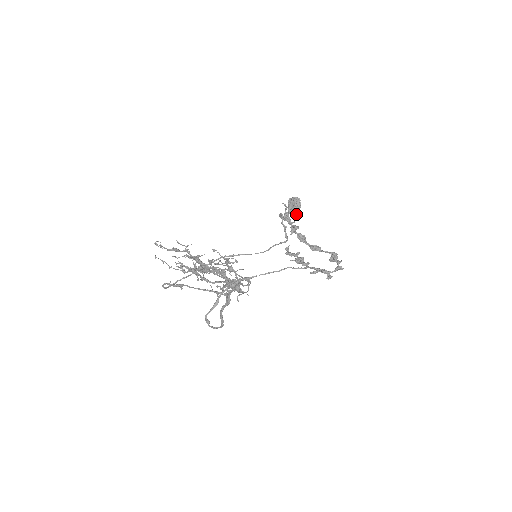
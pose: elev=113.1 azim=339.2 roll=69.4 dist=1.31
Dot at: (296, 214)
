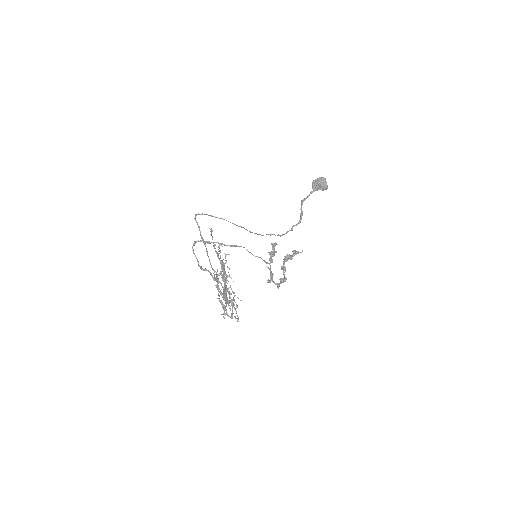
Dot at: (314, 191)
